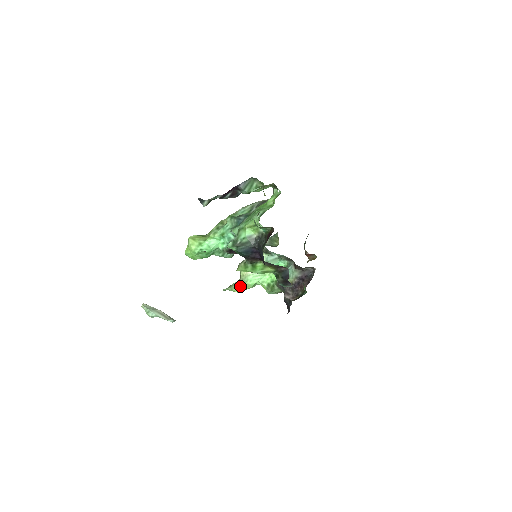
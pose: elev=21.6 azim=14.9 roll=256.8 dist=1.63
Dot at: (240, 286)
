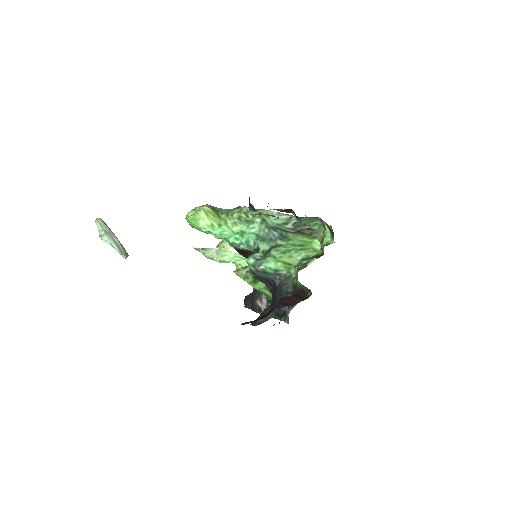
Dot at: (215, 256)
